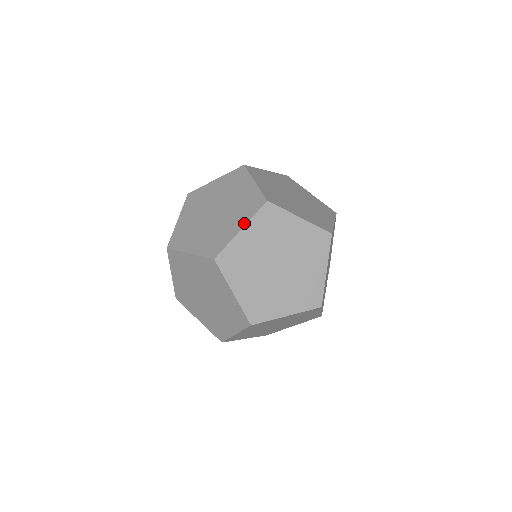
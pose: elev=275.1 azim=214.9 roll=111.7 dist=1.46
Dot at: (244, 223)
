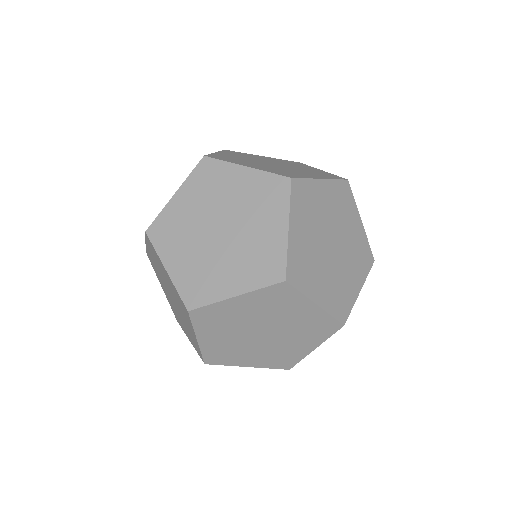
Dot at: (243, 290)
